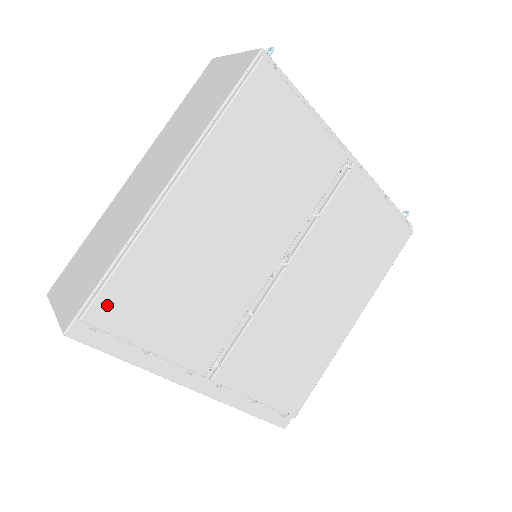
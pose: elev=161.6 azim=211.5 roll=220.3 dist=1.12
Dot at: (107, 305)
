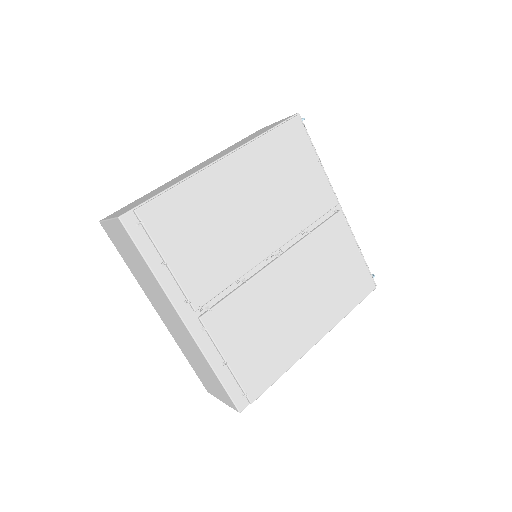
Dot at: (155, 211)
